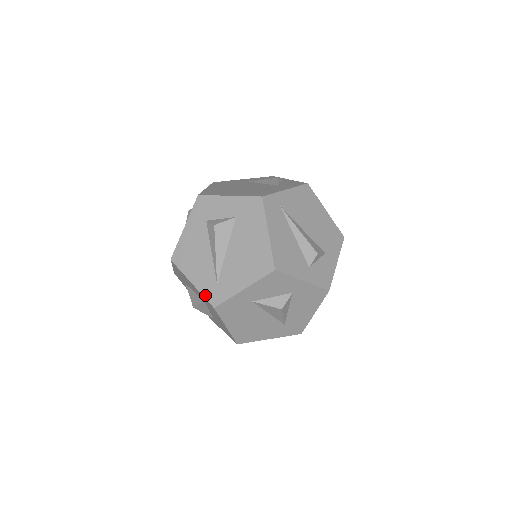
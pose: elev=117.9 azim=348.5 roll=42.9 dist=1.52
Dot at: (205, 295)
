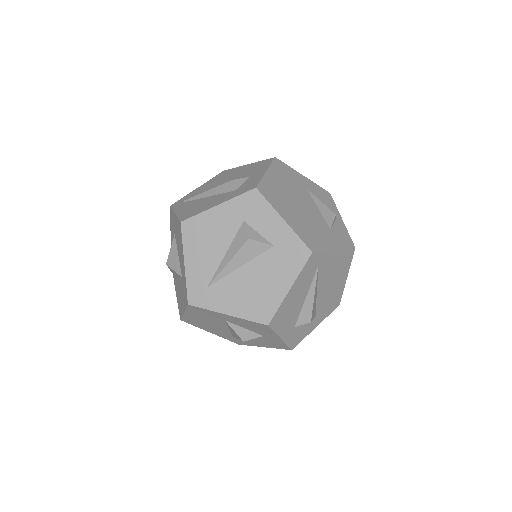
Dot at: (189, 286)
